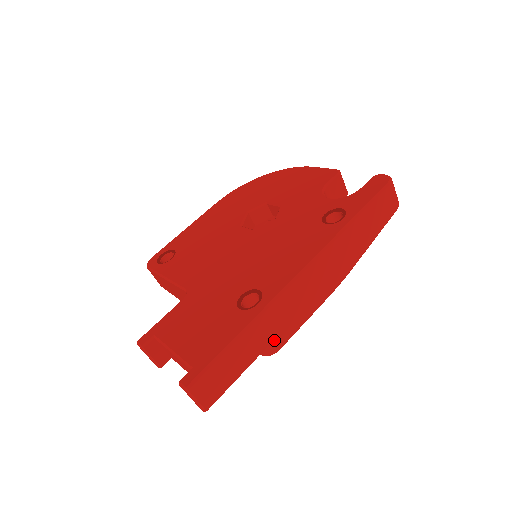
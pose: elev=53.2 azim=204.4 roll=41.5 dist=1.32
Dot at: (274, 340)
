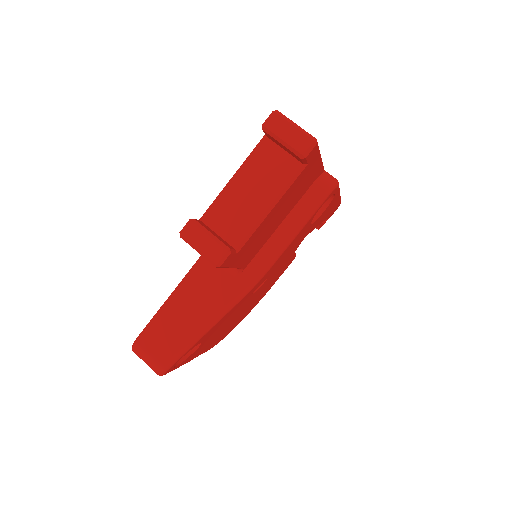
Dot at: (325, 171)
